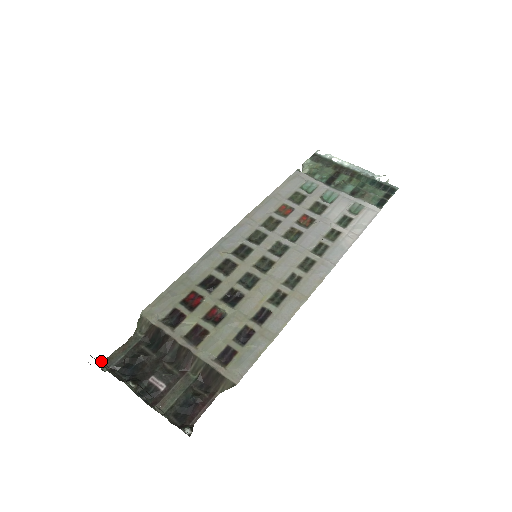
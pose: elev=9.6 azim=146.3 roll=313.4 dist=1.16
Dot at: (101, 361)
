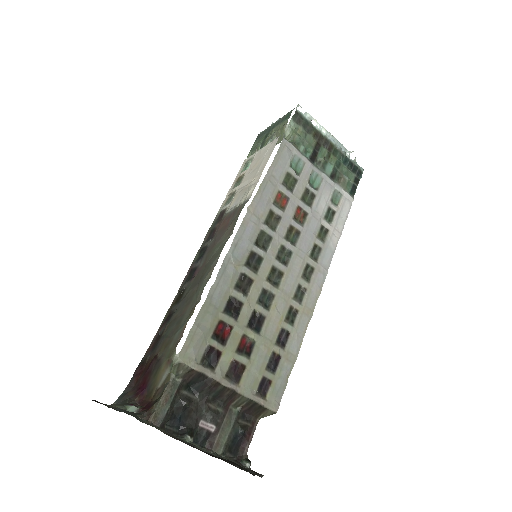
Dot at: (147, 420)
